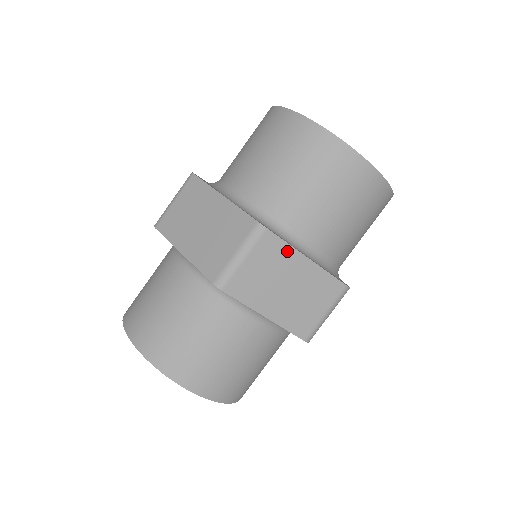
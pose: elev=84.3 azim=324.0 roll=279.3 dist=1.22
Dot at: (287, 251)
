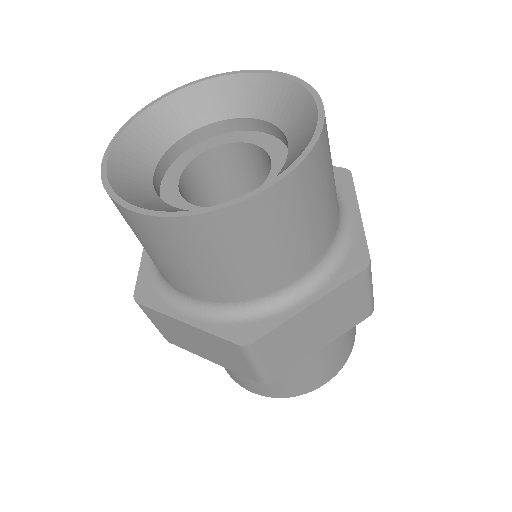
Dot at: (166, 318)
